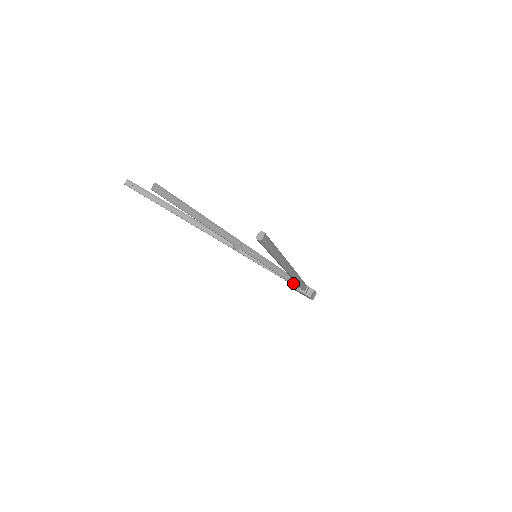
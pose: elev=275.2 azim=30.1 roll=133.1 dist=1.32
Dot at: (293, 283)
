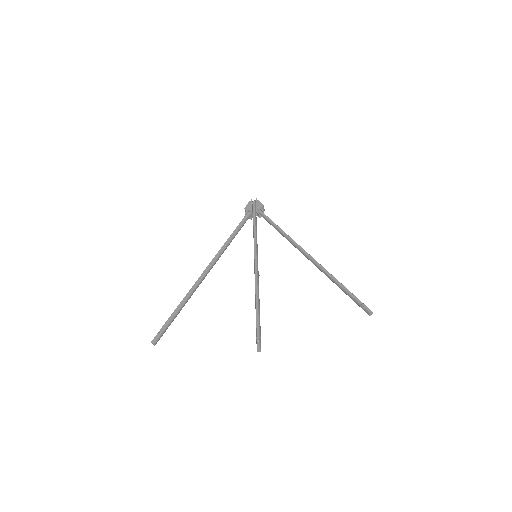
Dot at: (256, 221)
